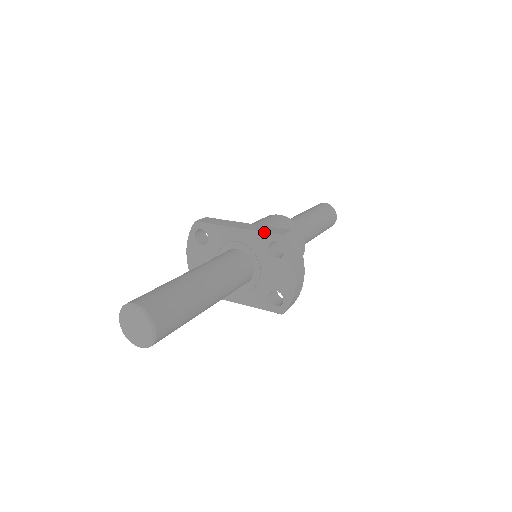
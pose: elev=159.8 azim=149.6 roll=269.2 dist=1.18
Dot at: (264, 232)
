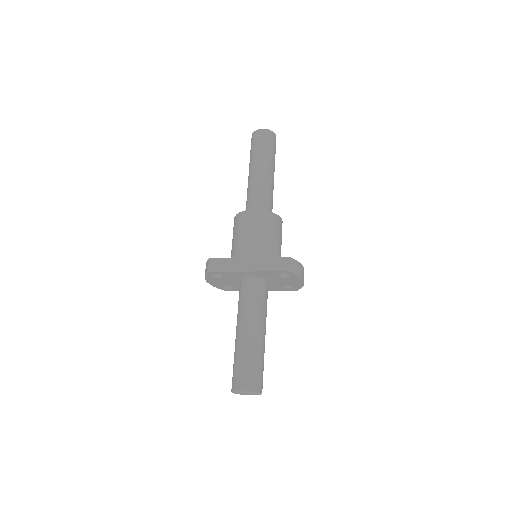
Dot at: (272, 271)
